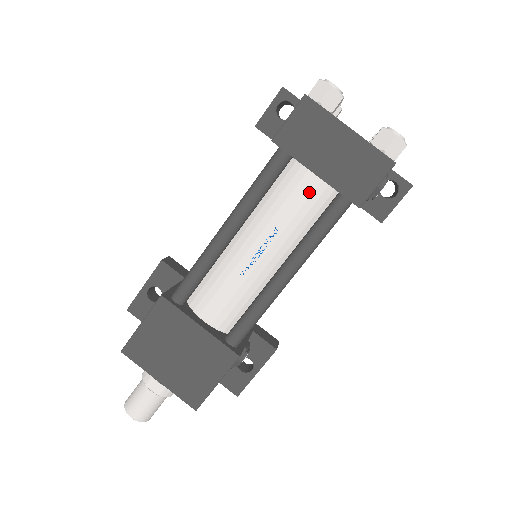
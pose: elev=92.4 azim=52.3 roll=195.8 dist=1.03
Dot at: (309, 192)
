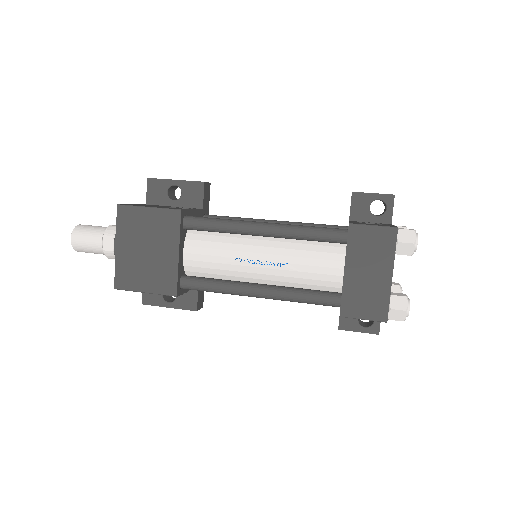
Dot at: (329, 272)
